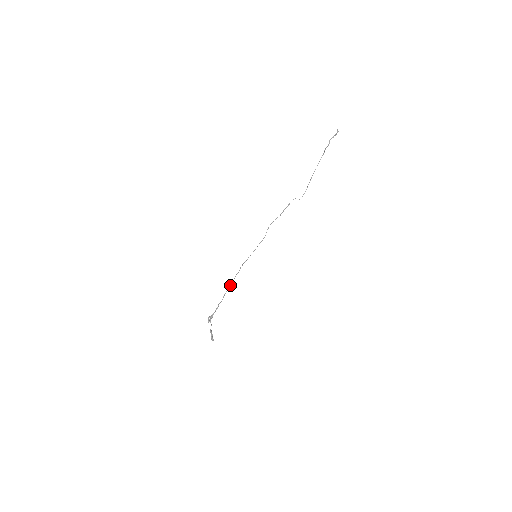
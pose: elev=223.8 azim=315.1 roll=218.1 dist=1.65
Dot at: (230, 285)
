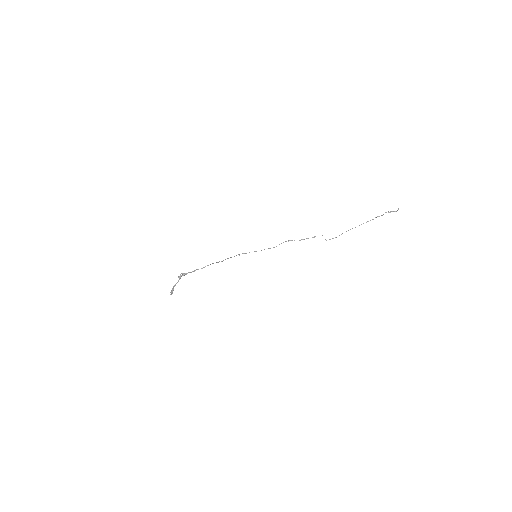
Dot at: (218, 262)
